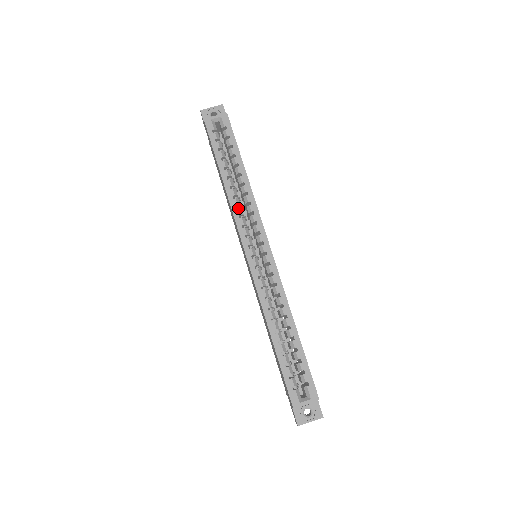
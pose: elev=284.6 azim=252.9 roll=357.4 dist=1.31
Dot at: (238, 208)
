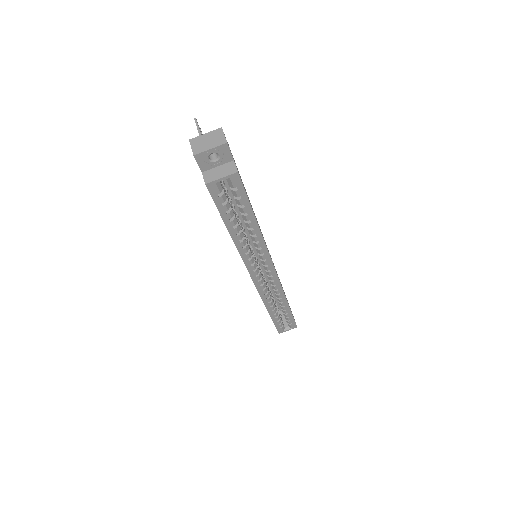
Dot at: (248, 254)
